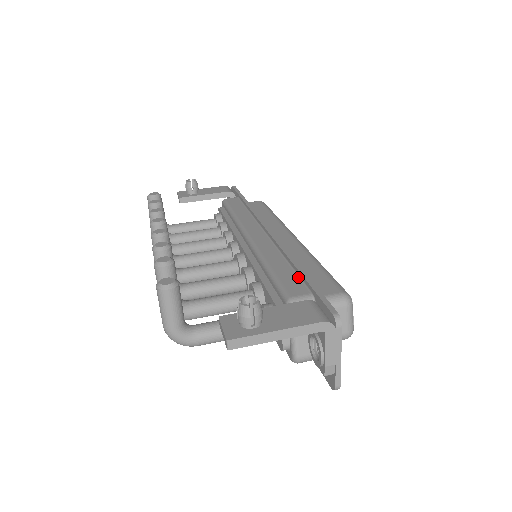
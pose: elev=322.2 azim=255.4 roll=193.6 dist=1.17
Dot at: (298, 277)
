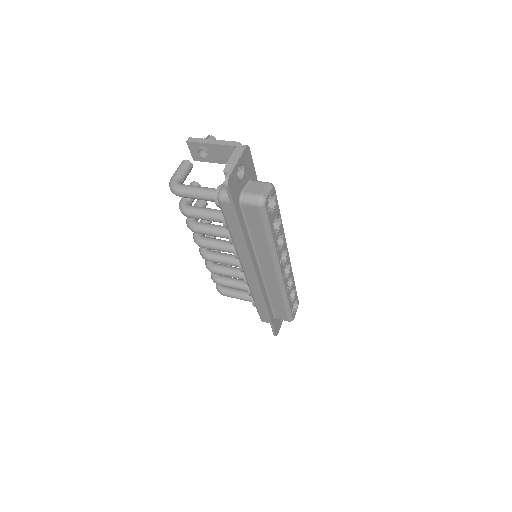
Dot at: occluded
